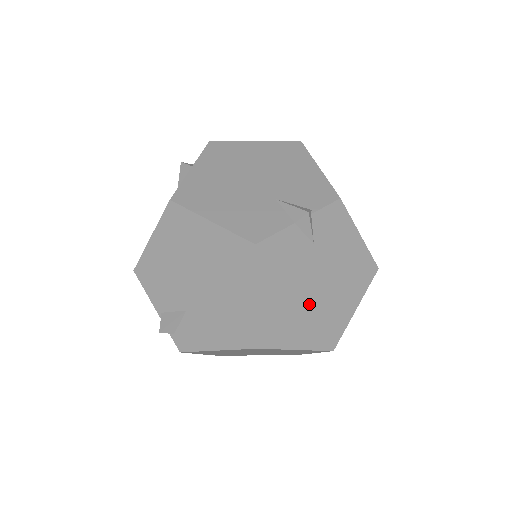
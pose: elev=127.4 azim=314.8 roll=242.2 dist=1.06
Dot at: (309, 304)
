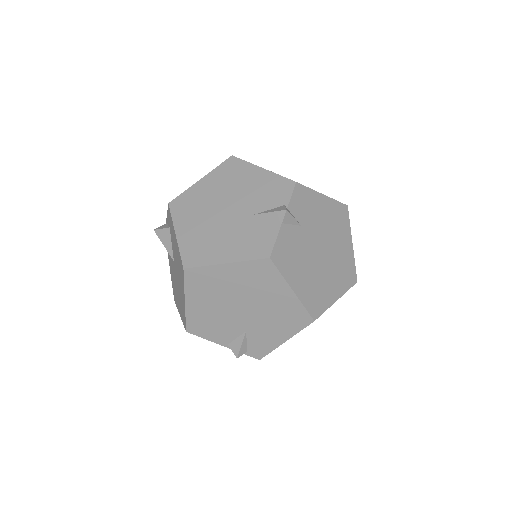
Dot at: (324, 266)
